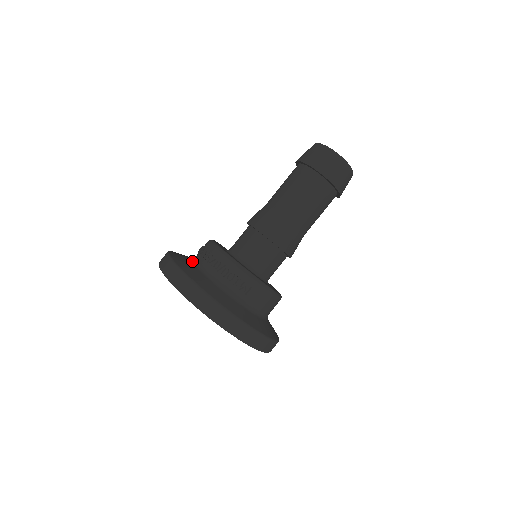
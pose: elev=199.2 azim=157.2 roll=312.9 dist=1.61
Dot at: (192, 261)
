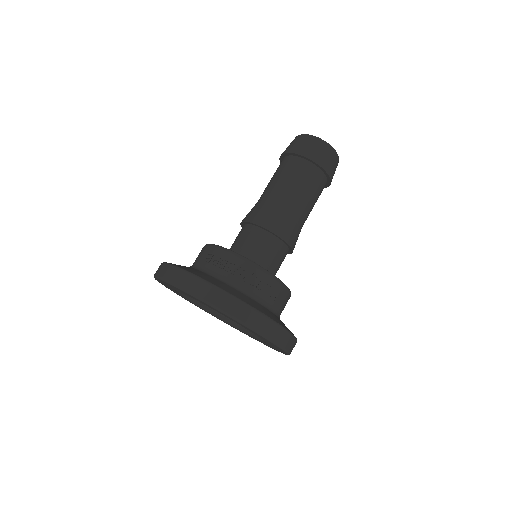
Dot at: (205, 272)
